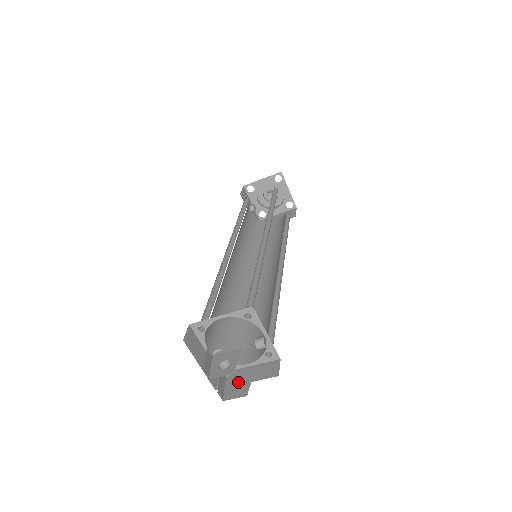
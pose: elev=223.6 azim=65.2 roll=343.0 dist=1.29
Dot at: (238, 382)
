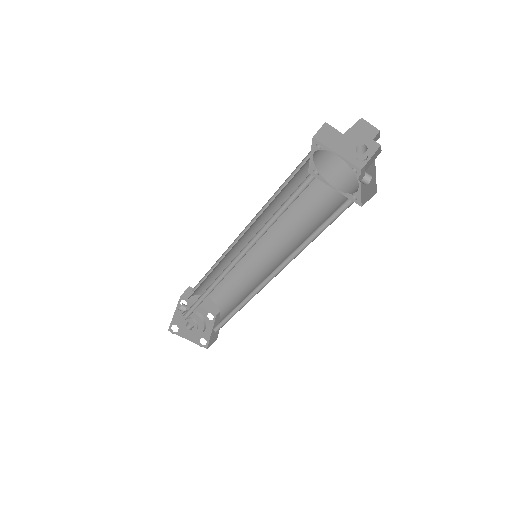
Dot at: (357, 159)
